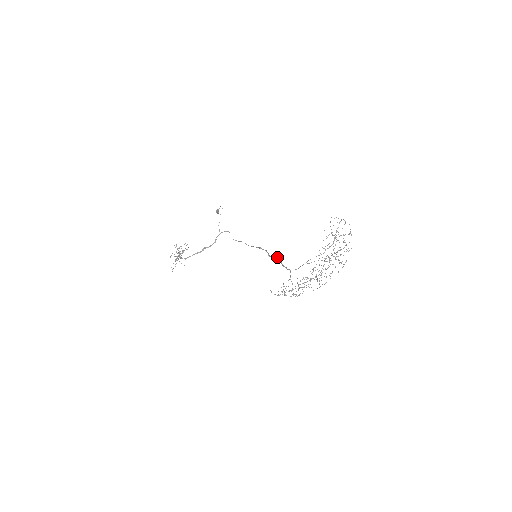
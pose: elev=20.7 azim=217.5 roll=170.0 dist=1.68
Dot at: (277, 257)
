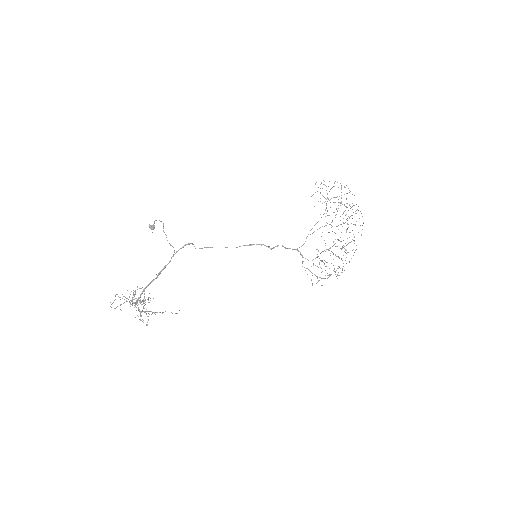
Dot at: occluded
